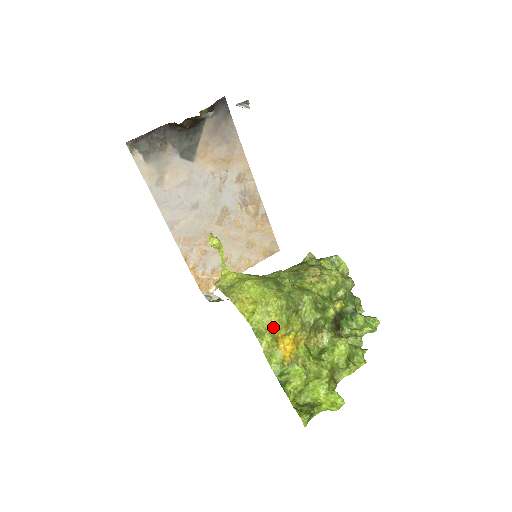
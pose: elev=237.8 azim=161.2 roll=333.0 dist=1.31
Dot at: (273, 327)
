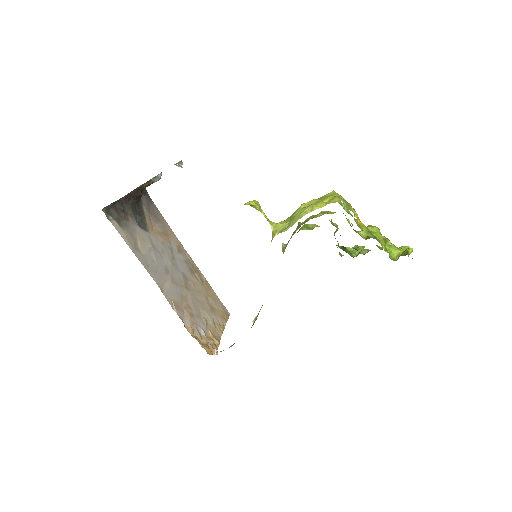
Dot at: occluded
